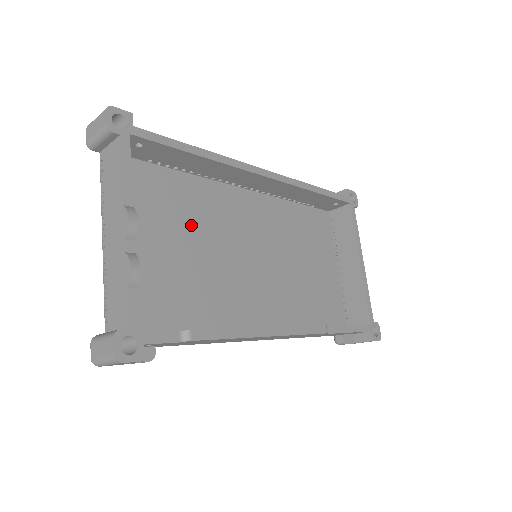
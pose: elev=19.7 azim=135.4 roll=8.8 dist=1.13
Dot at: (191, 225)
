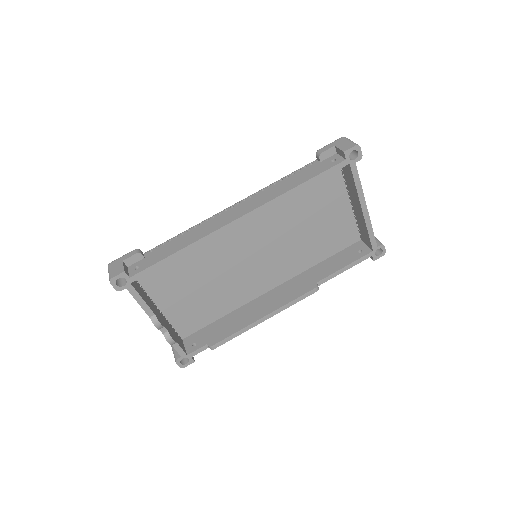
Dot at: (200, 267)
